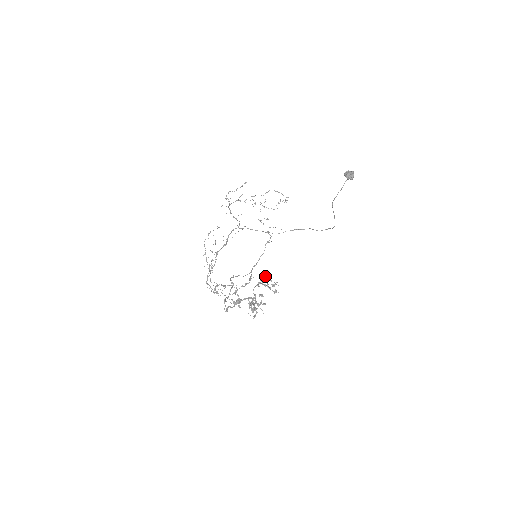
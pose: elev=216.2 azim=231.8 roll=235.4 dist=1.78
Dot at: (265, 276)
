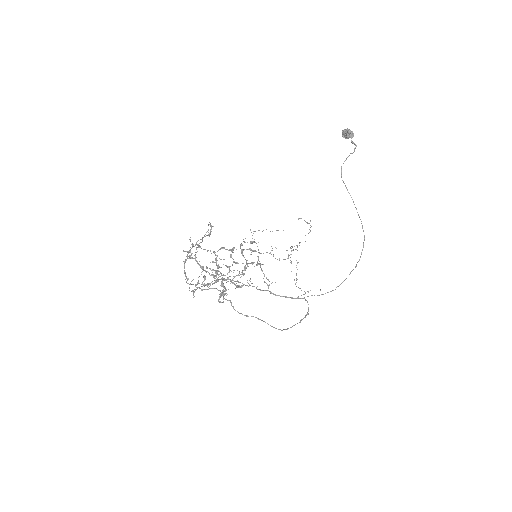
Dot at: (250, 248)
